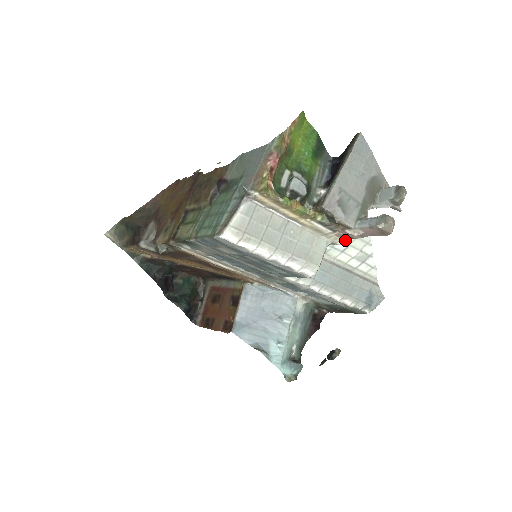
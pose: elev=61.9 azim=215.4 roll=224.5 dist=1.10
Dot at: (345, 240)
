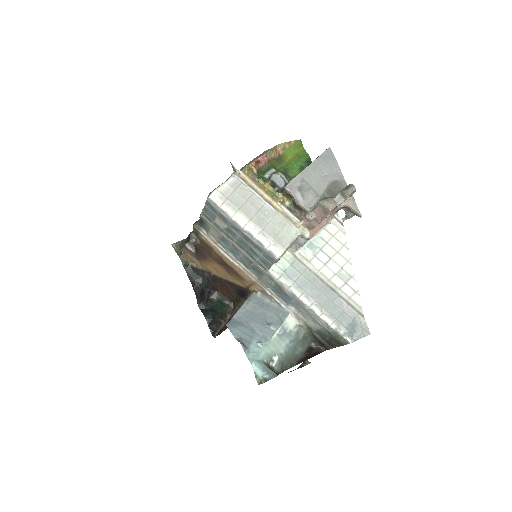
Dot at: (326, 252)
